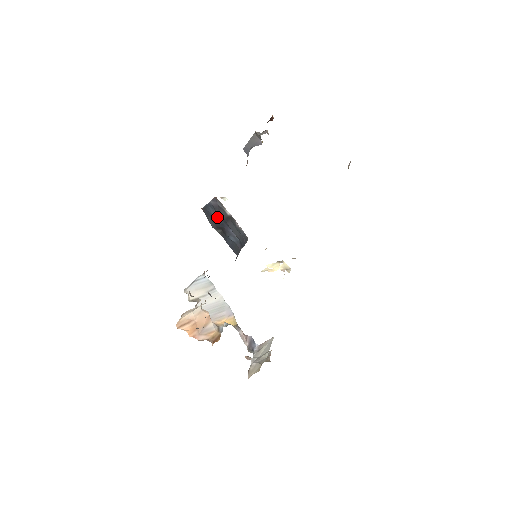
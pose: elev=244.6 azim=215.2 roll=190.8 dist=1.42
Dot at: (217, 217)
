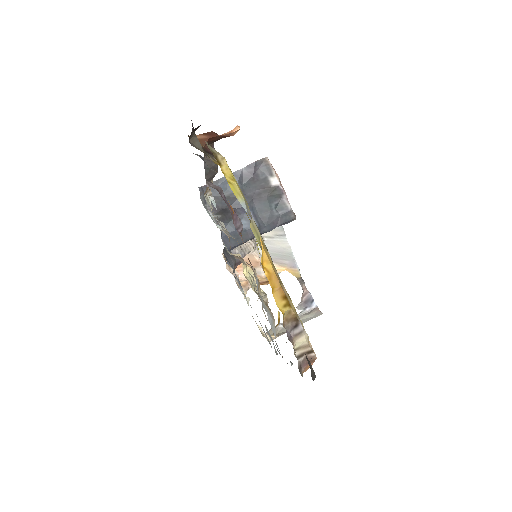
Dot at: occluded
